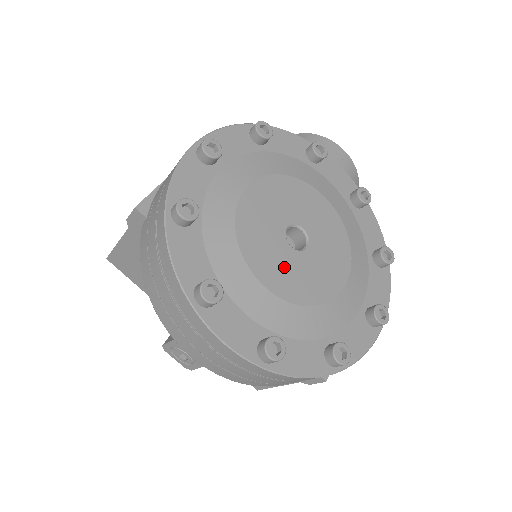
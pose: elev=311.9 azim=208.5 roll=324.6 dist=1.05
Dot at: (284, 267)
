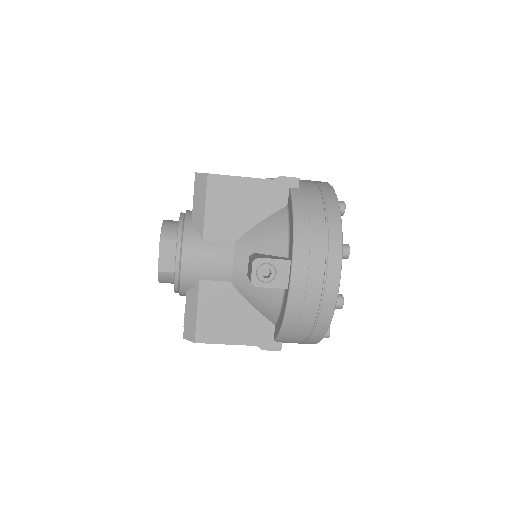
Dot at: occluded
